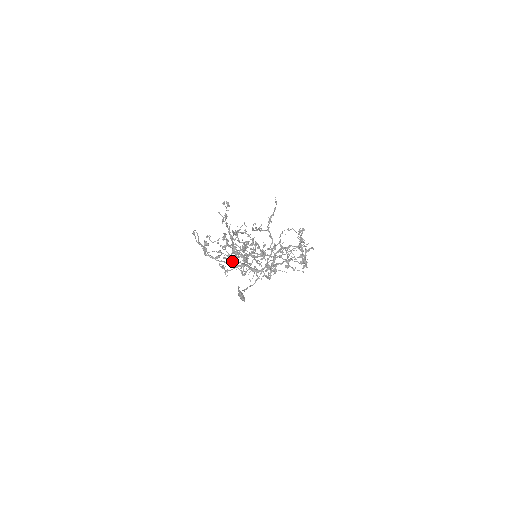
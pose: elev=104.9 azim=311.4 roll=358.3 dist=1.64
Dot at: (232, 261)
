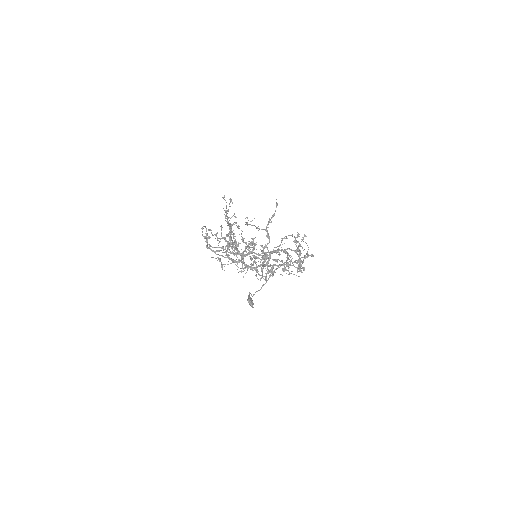
Dot at: occluded
